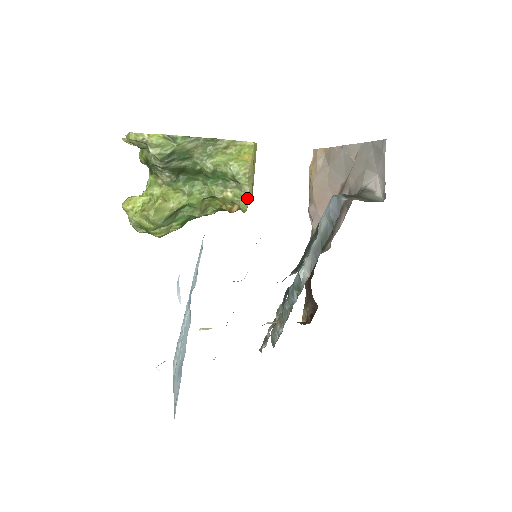
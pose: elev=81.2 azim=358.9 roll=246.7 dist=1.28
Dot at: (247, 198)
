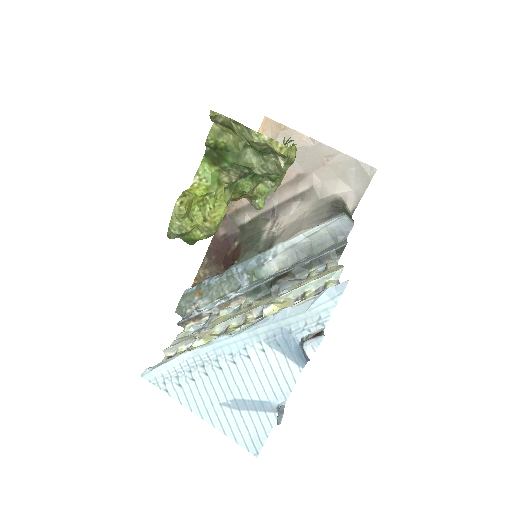
Dot at: occluded
